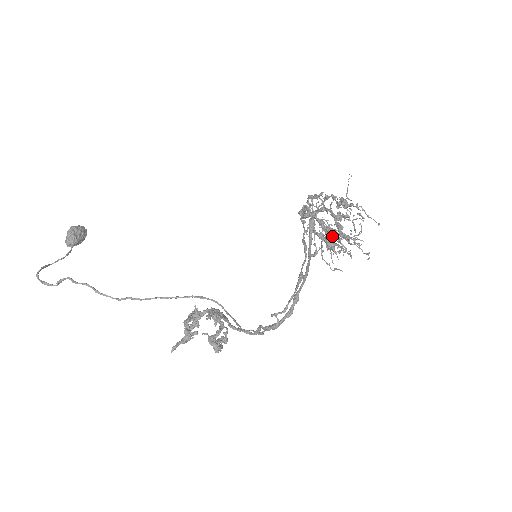
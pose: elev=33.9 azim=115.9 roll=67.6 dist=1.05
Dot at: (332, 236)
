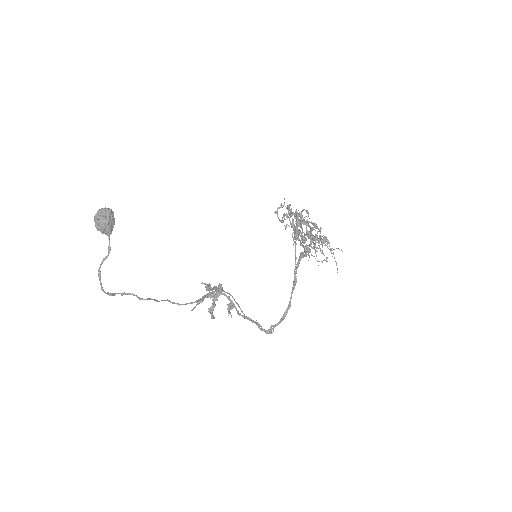
Dot at: occluded
